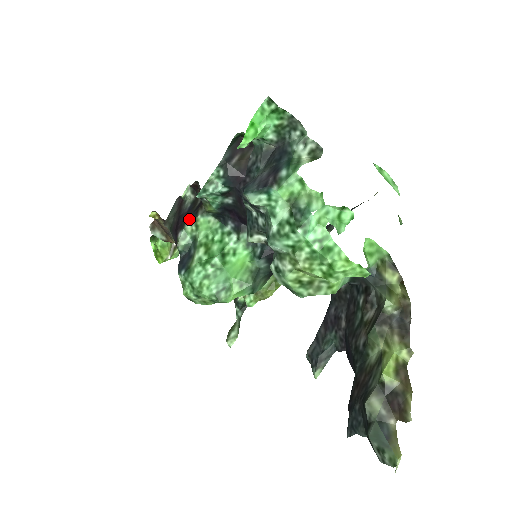
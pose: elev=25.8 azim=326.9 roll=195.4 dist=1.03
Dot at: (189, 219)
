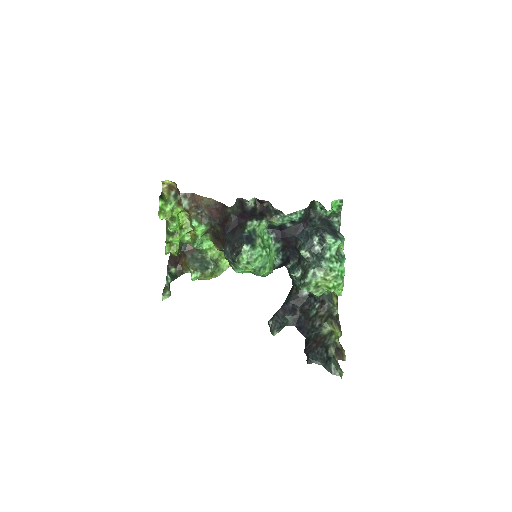
Dot at: (257, 218)
